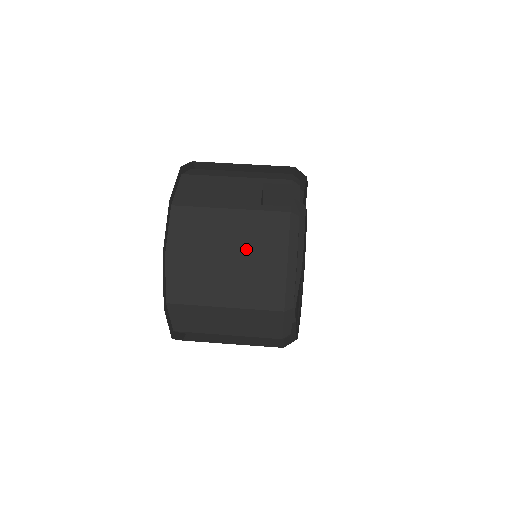
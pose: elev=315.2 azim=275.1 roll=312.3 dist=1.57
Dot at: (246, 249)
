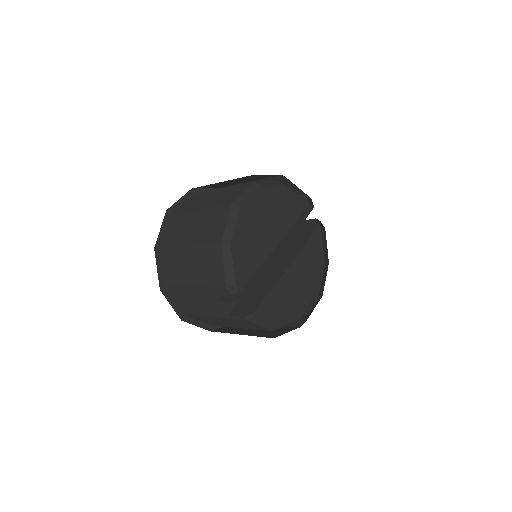
Dot at: occluded
